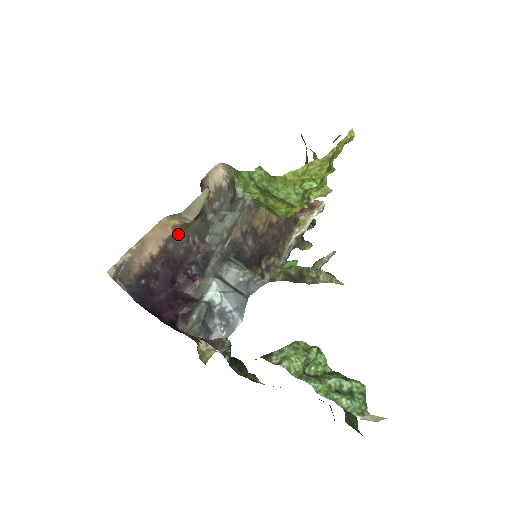
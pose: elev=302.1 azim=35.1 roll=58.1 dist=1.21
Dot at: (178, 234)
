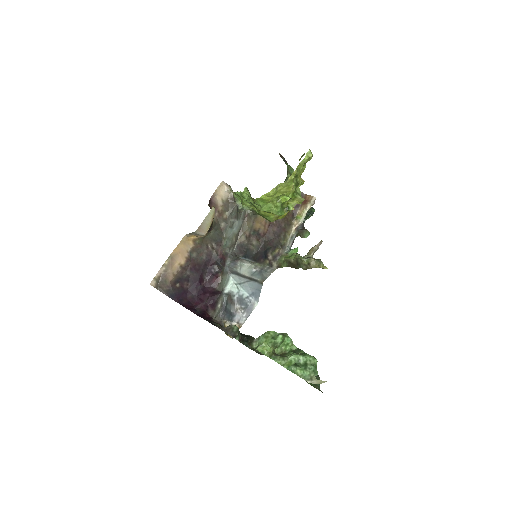
Dot at: (198, 245)
